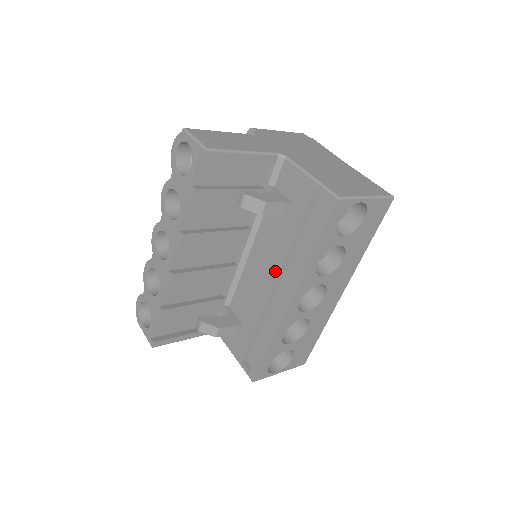
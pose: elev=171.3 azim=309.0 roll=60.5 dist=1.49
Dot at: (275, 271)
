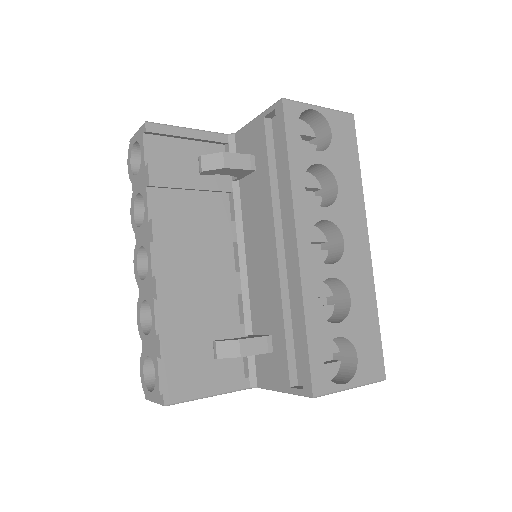
Dot at: (270, 231)
